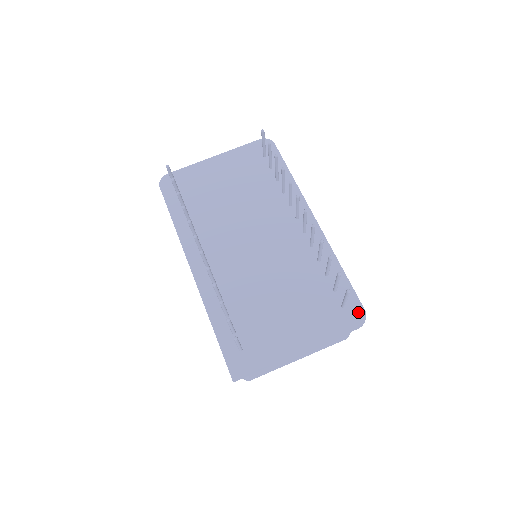
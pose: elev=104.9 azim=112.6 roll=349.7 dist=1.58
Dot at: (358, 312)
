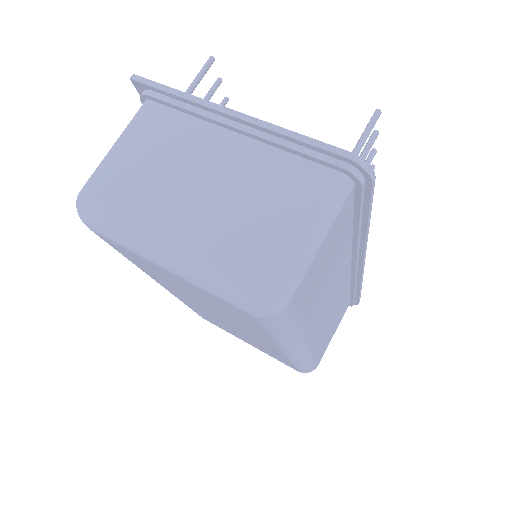
Dot at: occluded
